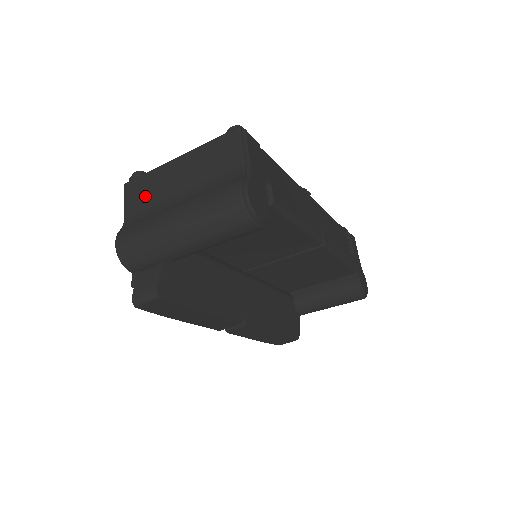
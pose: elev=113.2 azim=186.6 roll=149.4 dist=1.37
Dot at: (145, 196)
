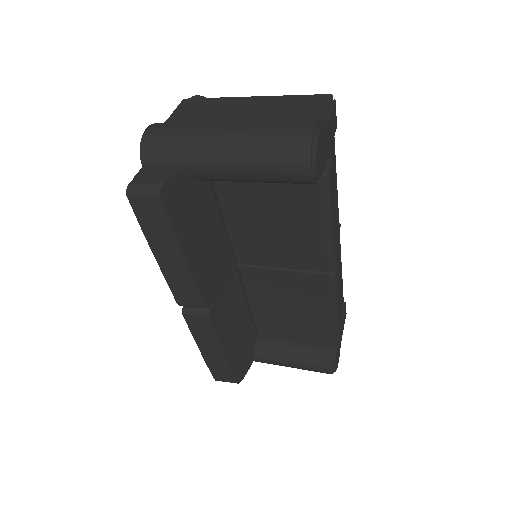
Dot at: (200, 112)
